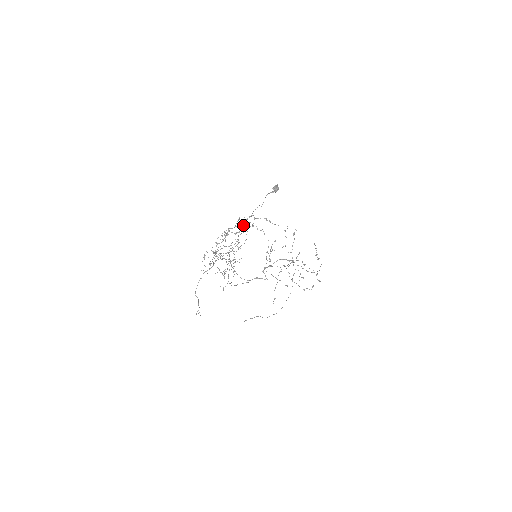
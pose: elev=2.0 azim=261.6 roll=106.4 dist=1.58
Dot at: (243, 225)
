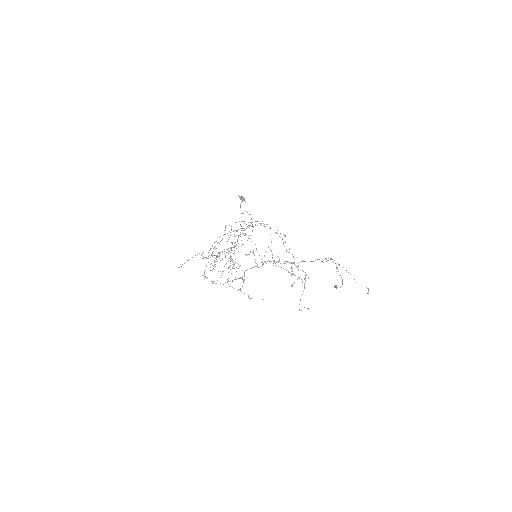
Dot at: (253, 227)
